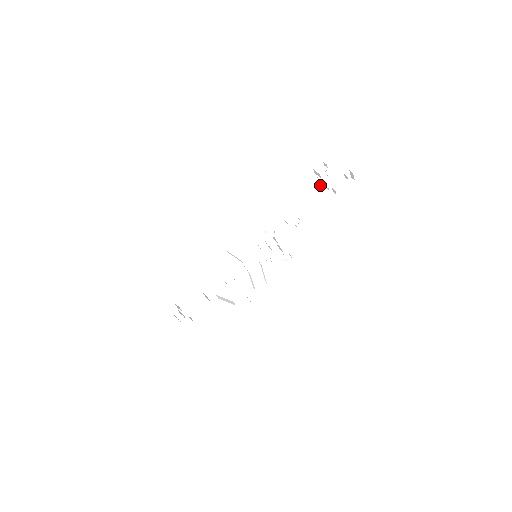
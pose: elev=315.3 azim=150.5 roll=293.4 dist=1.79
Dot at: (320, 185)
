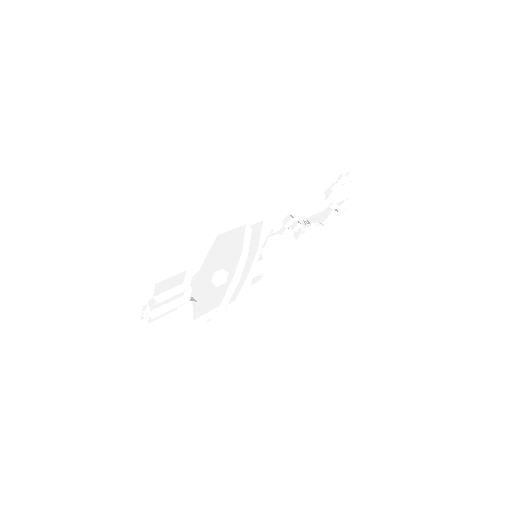
Dot at: (327, 200)
